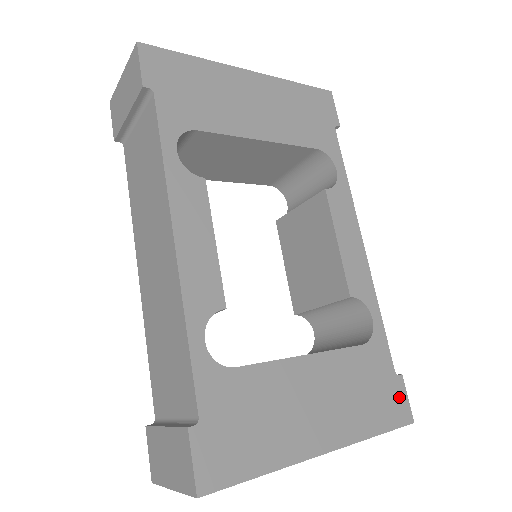
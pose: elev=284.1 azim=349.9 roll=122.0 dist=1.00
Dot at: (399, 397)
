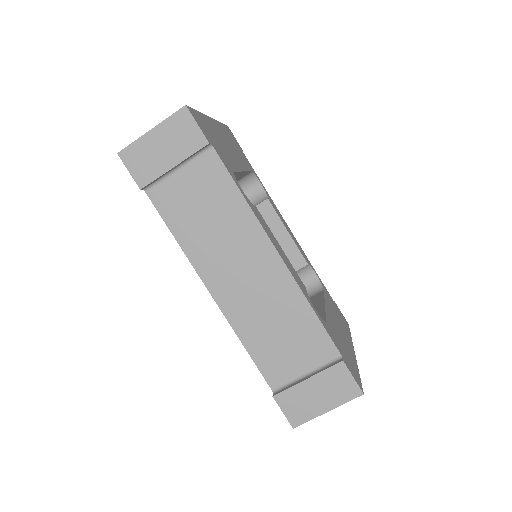
Dot at: (341, 313)
